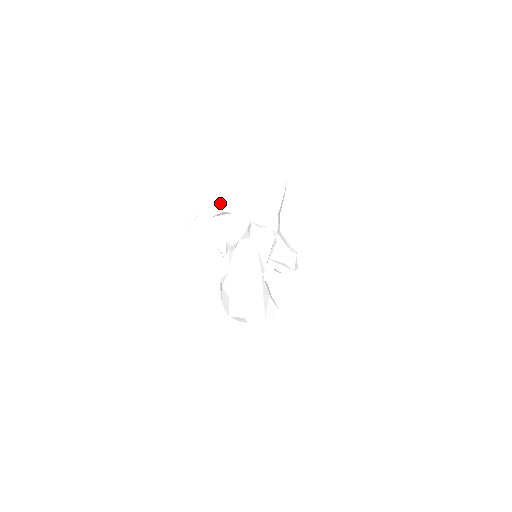
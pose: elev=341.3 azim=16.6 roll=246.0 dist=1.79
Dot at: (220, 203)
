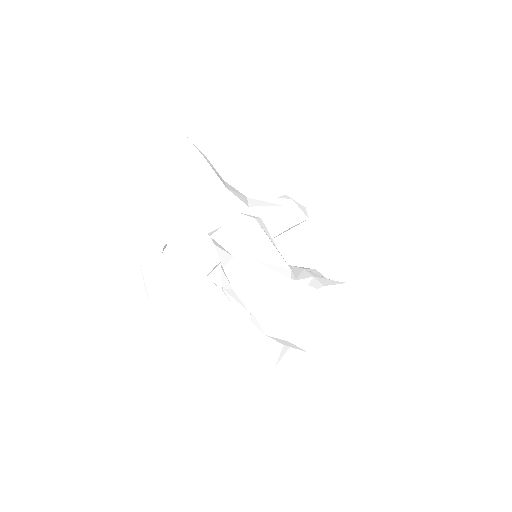
Dot at: (148, 242)
